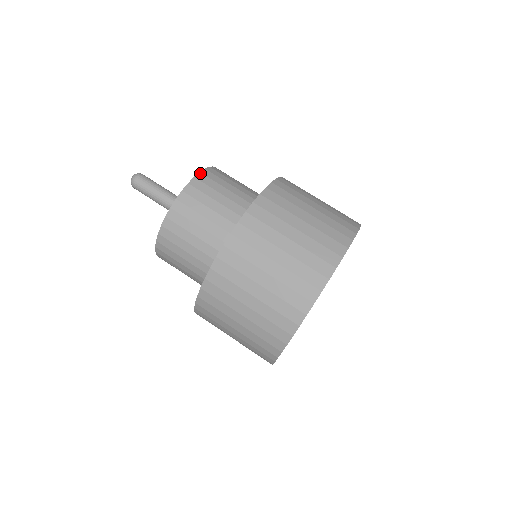
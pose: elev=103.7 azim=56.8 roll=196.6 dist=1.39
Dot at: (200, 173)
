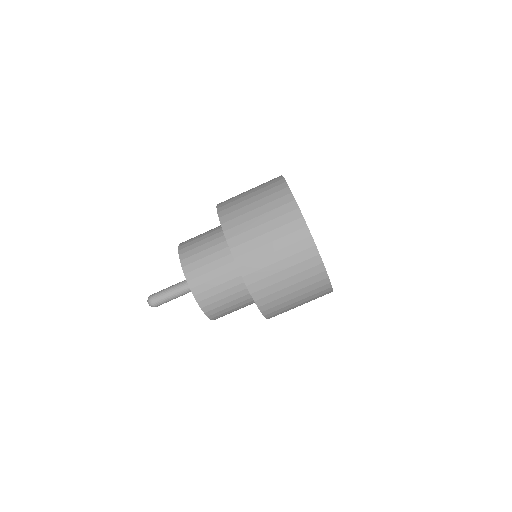
Dot at: (179, 251)
